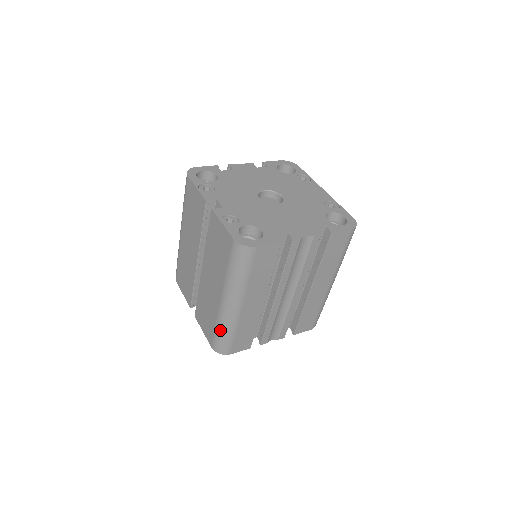
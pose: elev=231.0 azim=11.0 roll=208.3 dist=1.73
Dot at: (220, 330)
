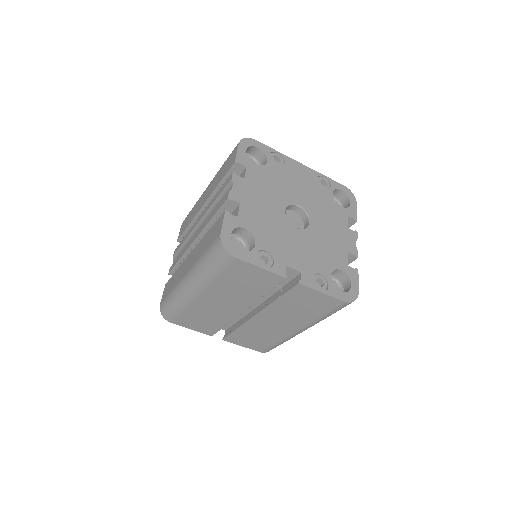
Dot at: occluded
